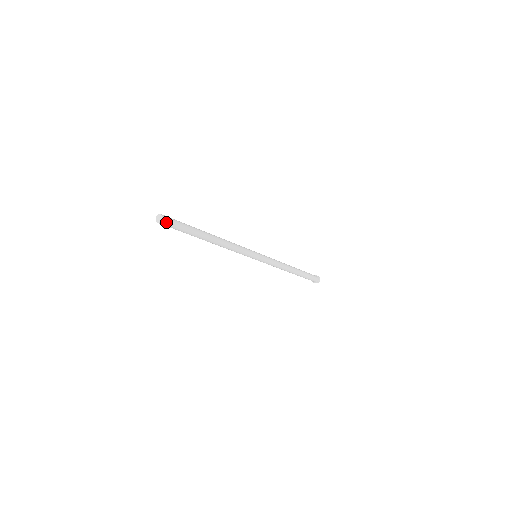
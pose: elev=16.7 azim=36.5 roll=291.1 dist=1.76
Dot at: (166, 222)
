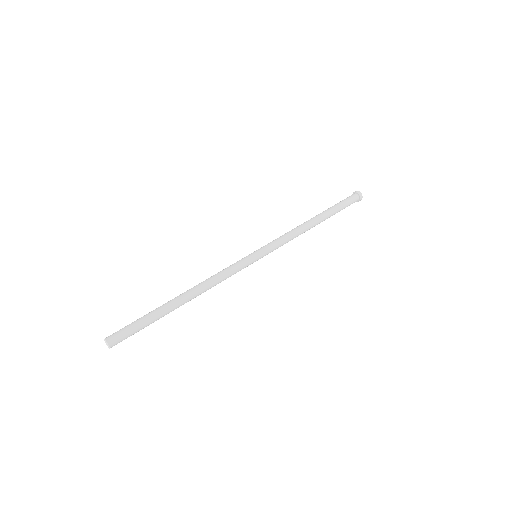
Dot at: occluded
